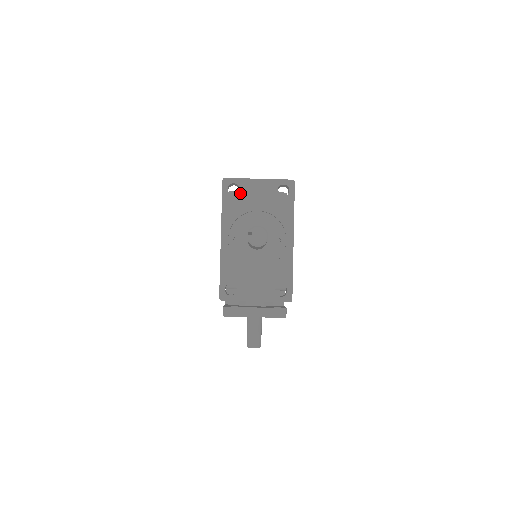
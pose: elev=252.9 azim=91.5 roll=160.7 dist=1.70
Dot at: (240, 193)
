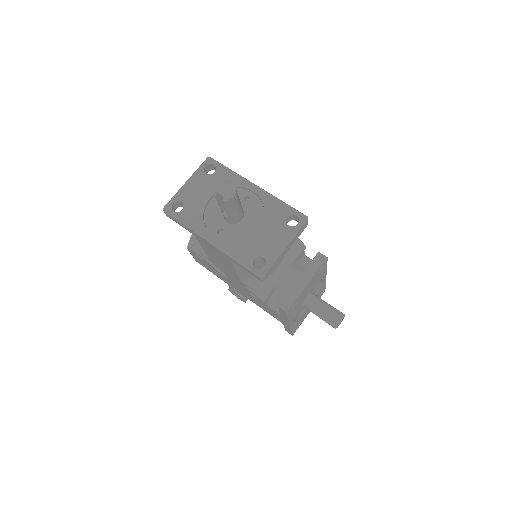
Dot at: (185, 204)
